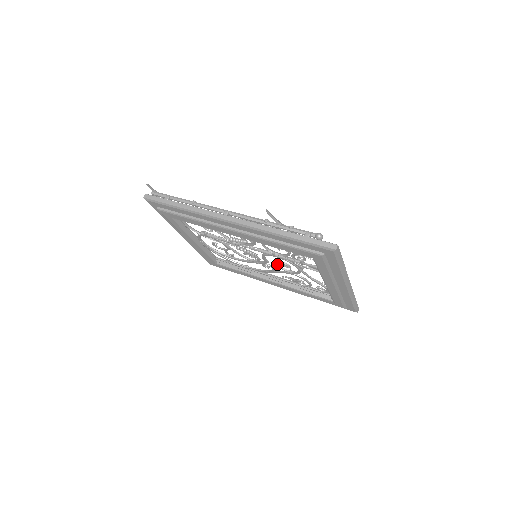
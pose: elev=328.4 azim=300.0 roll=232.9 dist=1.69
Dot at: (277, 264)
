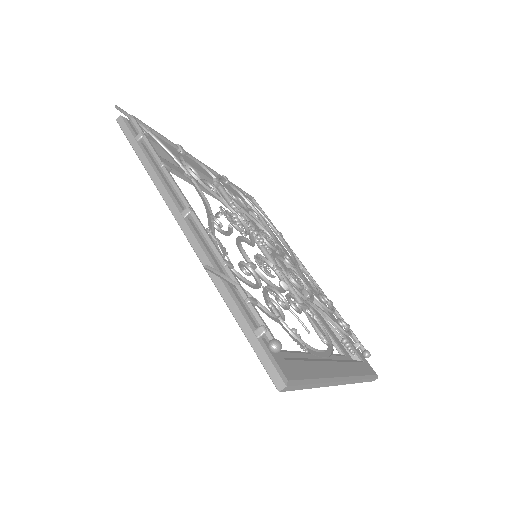
Dot at: occluded
